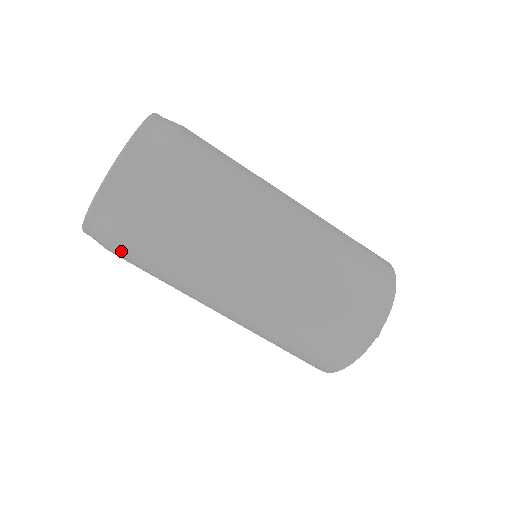
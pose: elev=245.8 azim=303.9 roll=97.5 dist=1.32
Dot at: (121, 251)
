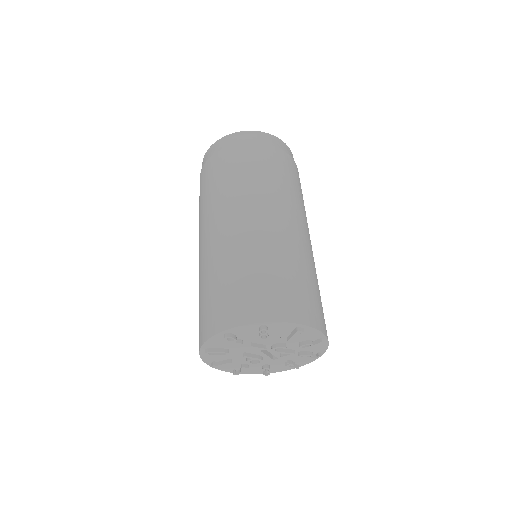
Dot at: occluded
